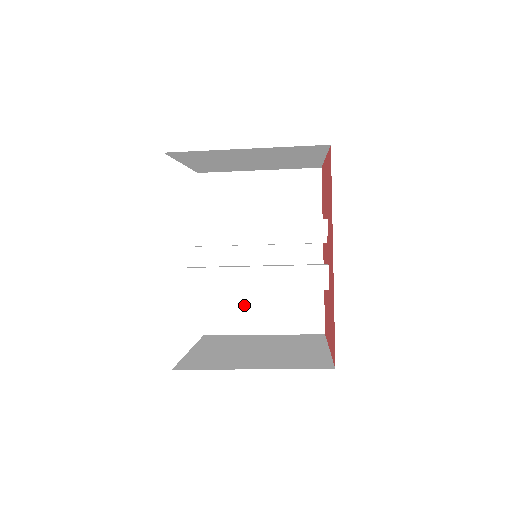
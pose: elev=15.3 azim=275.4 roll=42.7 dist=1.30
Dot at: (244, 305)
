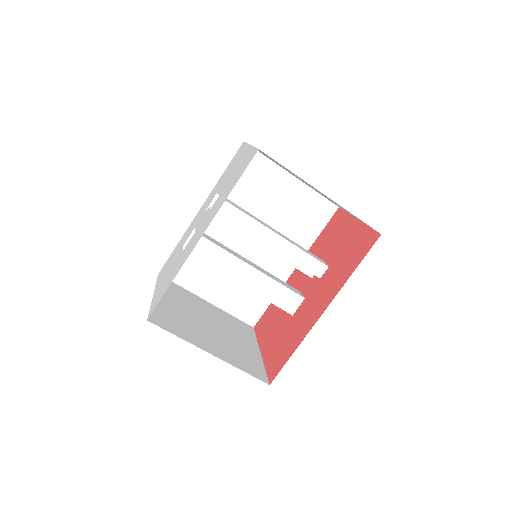
Dot at: (208, 271)
